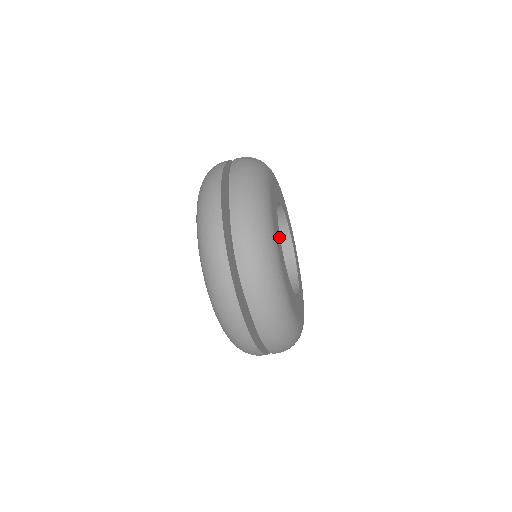
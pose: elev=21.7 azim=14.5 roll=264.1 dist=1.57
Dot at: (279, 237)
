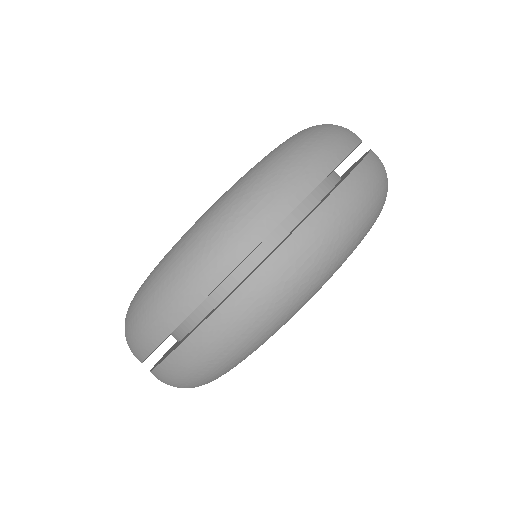
Dot at: occluded
